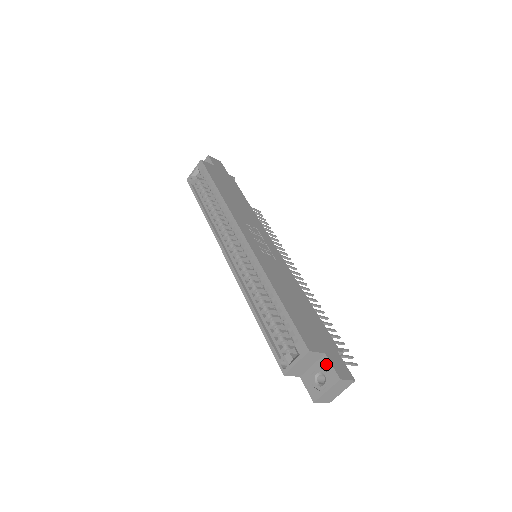
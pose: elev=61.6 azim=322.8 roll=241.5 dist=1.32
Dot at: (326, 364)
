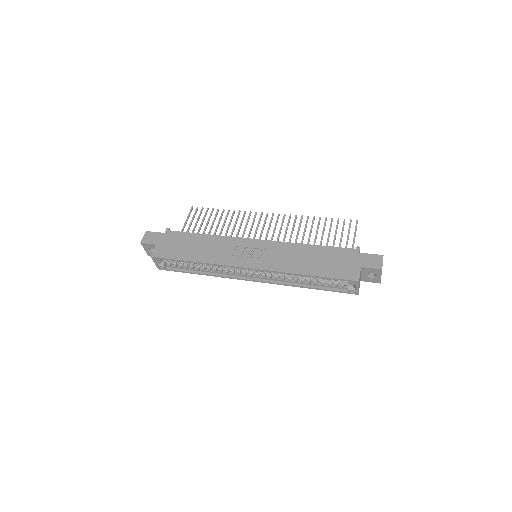
Dot at: (367, 270)
